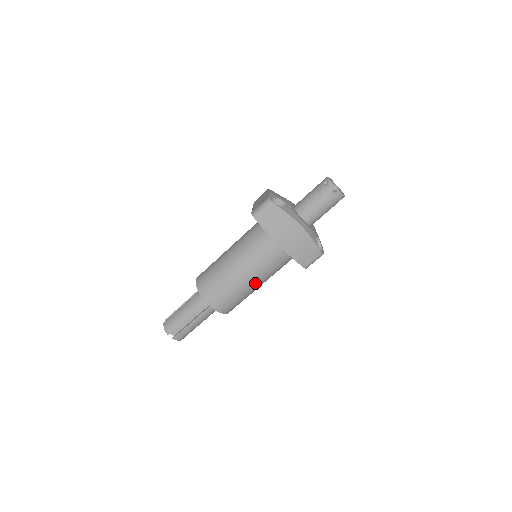
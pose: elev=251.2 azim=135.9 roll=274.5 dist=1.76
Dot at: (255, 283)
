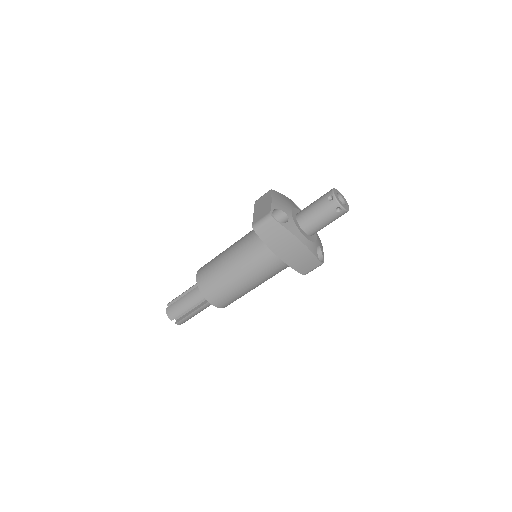
Dot at: (255, 286)
